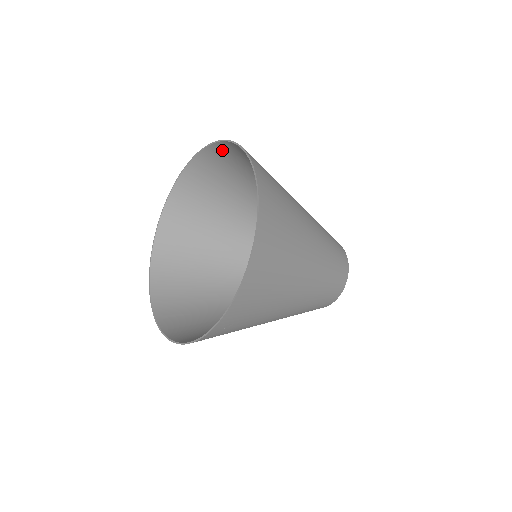
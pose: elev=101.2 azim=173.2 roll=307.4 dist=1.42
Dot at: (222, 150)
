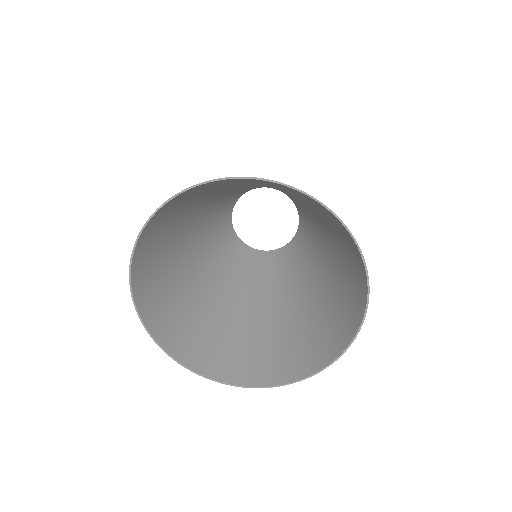
Dot at: (202, 186)
